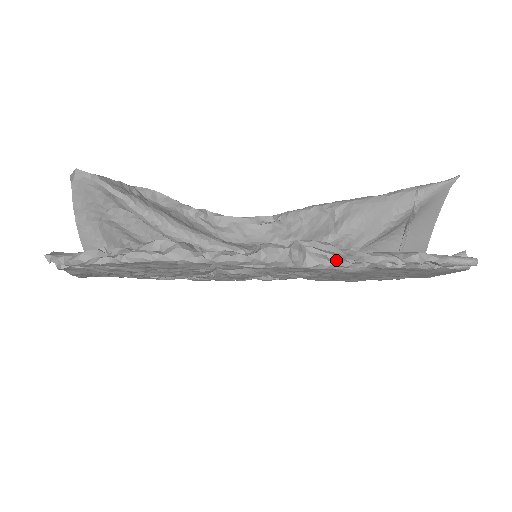
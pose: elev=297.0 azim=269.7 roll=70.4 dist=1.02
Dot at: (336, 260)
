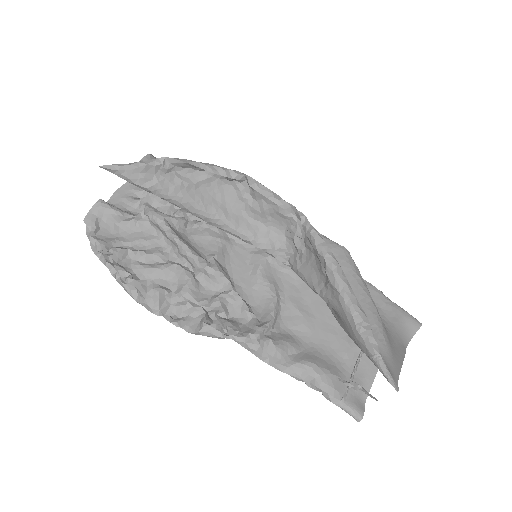
Dot at: occluded
